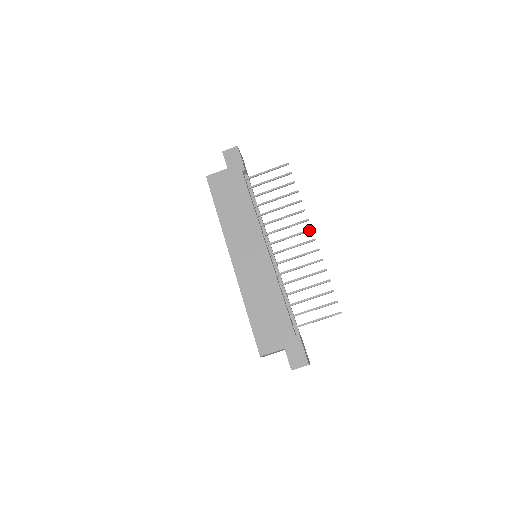
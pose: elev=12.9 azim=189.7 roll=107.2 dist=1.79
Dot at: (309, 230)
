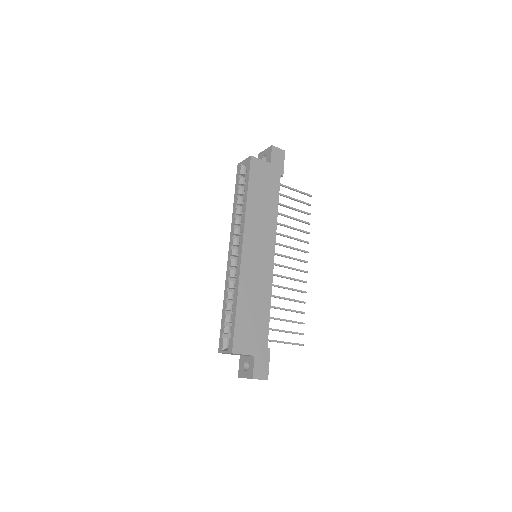
Dot at: (306, 261)
